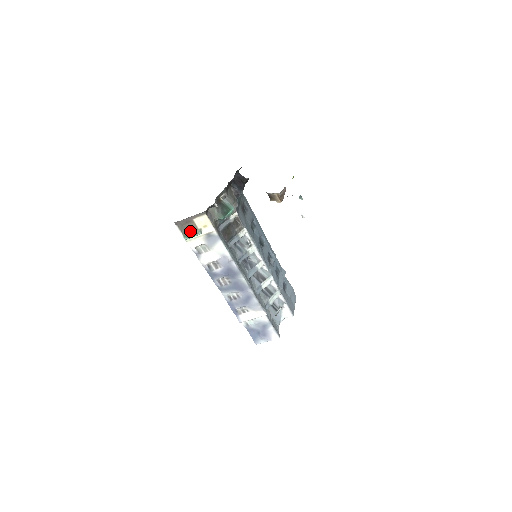
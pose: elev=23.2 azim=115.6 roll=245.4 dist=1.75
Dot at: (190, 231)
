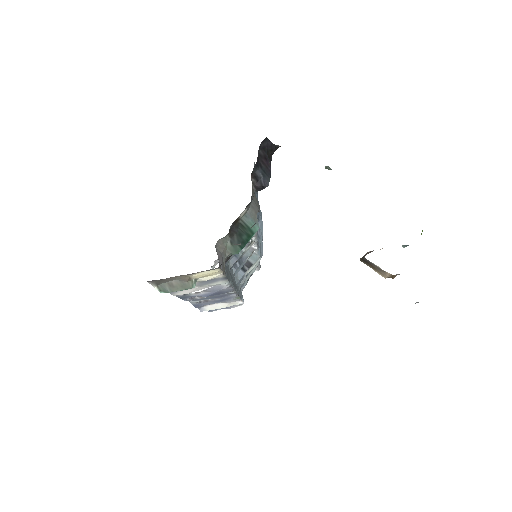
Dot at: (176, 285)
